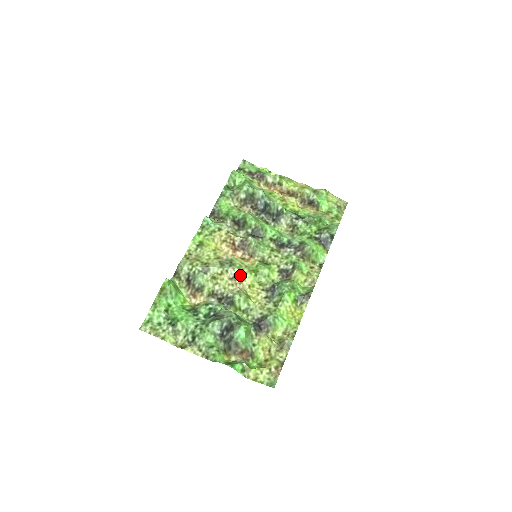
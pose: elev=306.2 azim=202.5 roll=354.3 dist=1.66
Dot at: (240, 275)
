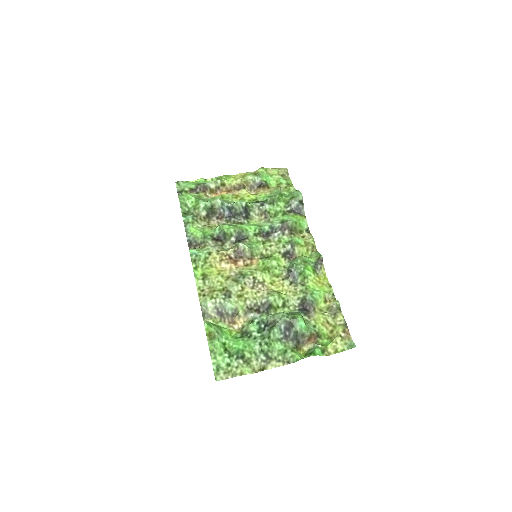
Dot at: (258, 280)
